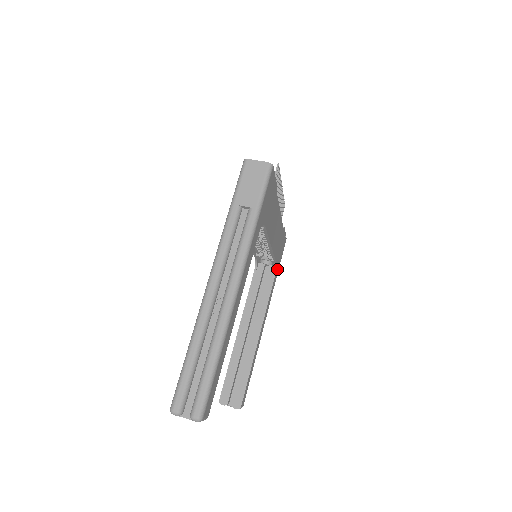
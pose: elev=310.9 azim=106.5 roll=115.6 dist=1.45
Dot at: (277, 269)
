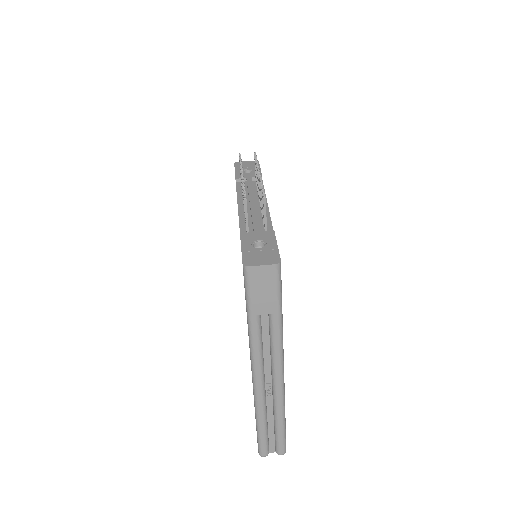
Dot at: occluded
